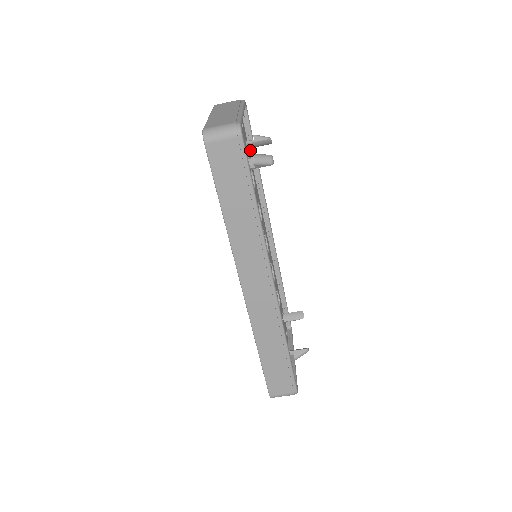
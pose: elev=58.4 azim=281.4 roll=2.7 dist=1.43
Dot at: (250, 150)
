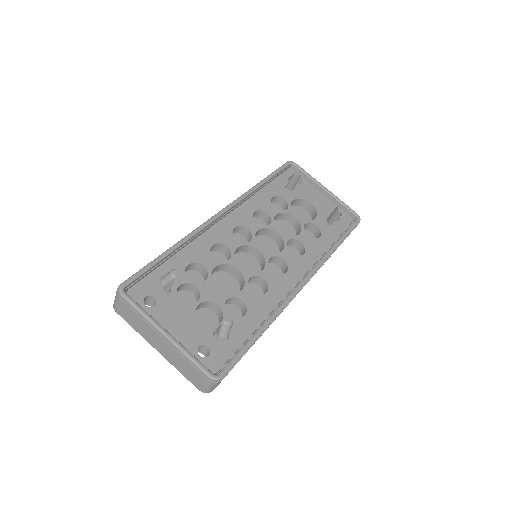
Dot at: (160, 265)
